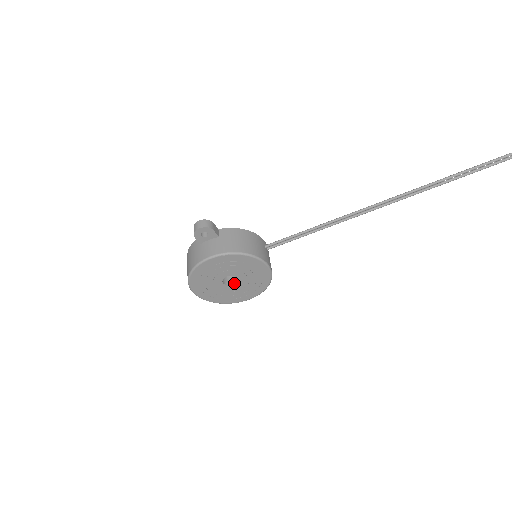
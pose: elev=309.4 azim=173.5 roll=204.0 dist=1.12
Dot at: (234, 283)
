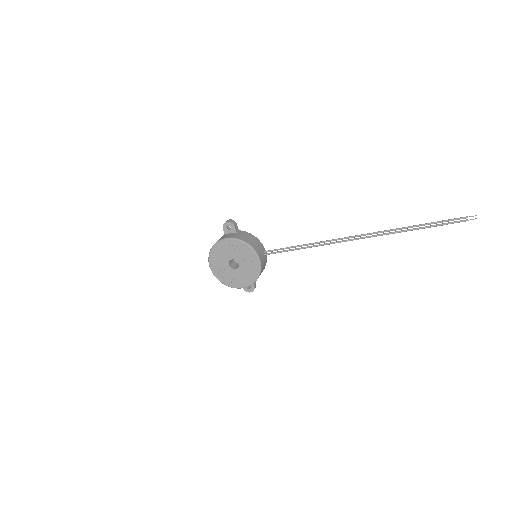
Dot at: (236, 268)
